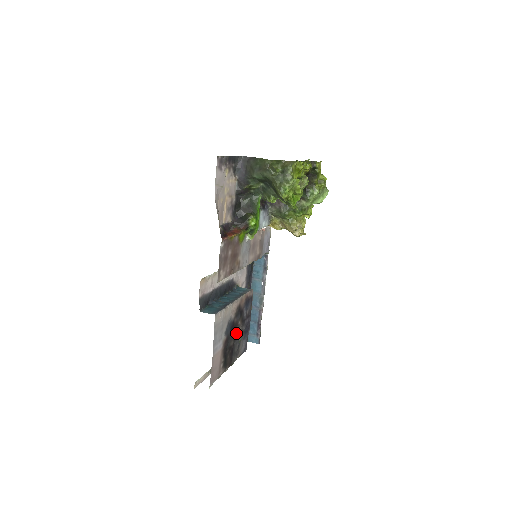
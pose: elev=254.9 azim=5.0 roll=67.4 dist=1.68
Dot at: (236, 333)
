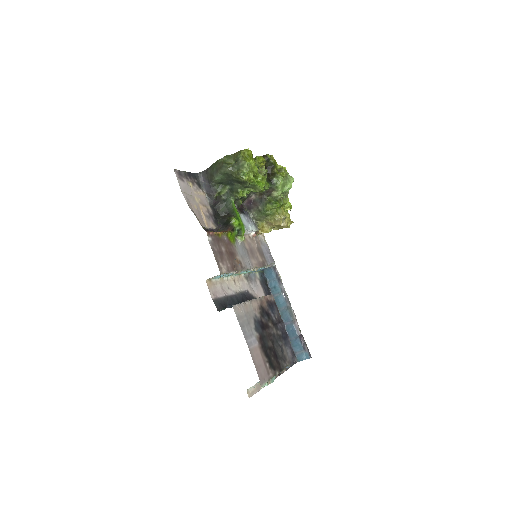
Dot at: (271, 335)
